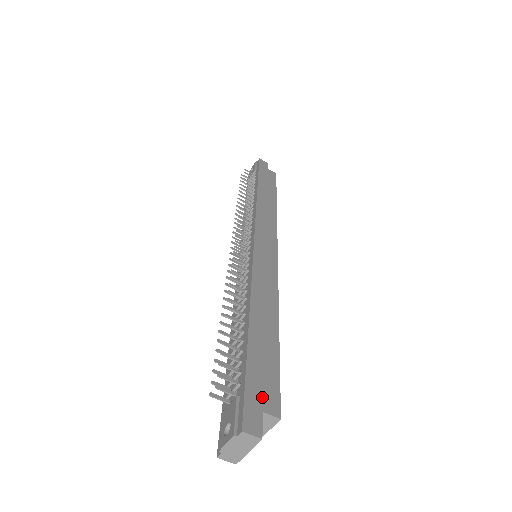
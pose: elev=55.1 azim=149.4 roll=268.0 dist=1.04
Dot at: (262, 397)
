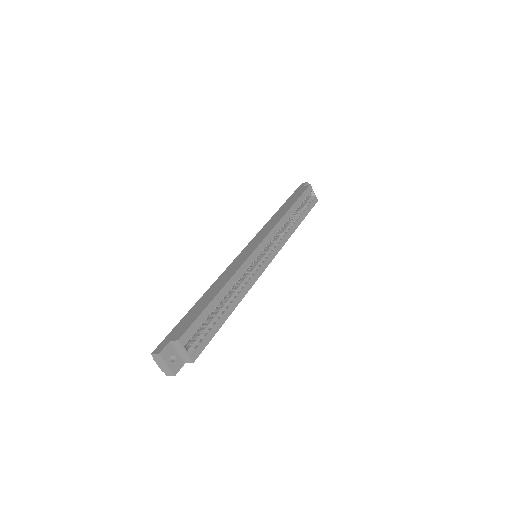
Dot at: (175, 334)
